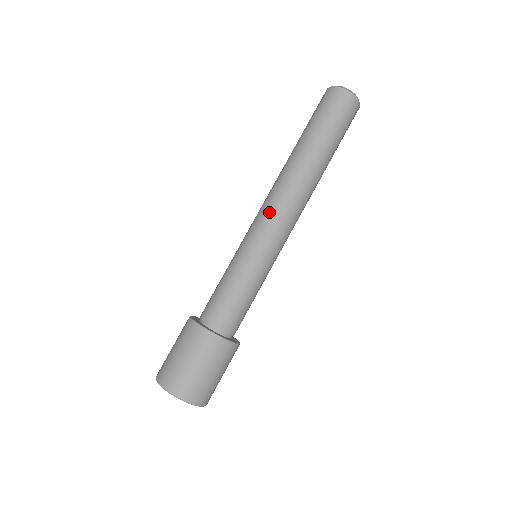
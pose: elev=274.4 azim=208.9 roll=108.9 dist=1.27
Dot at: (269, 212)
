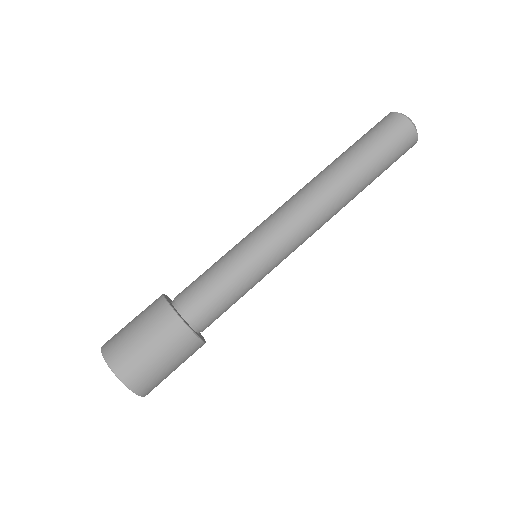
Dot at: (280, 210)
